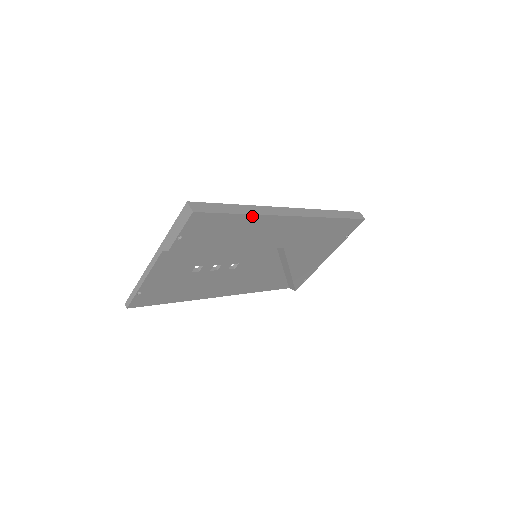
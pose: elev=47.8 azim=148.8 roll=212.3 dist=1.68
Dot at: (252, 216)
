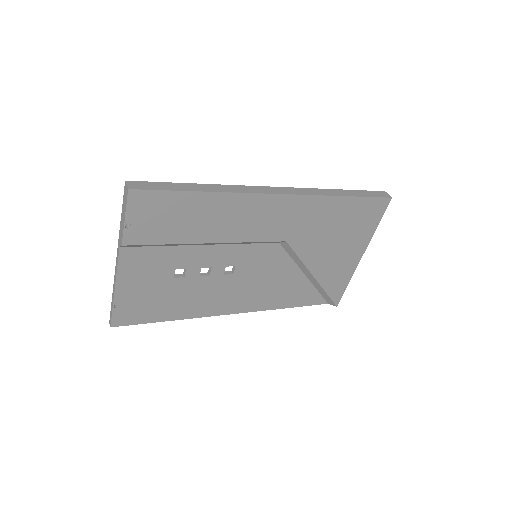
Dot at: (216, 194)
